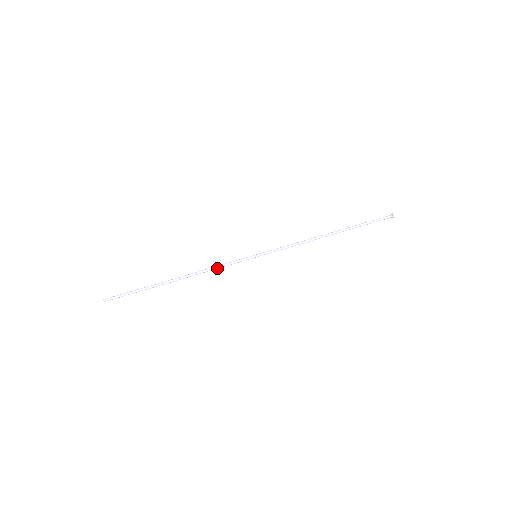
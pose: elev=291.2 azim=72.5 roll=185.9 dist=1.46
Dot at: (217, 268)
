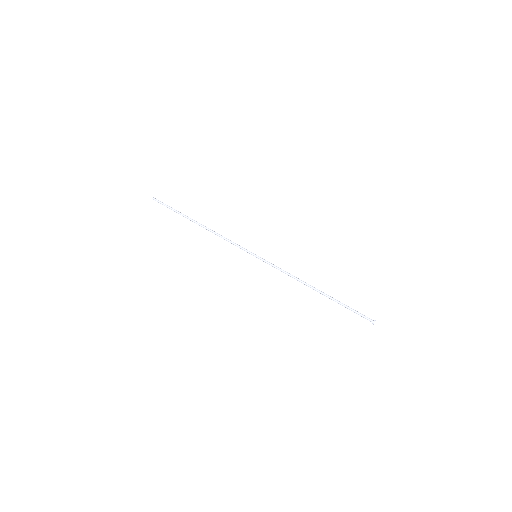
Dot at: (227, 240)
